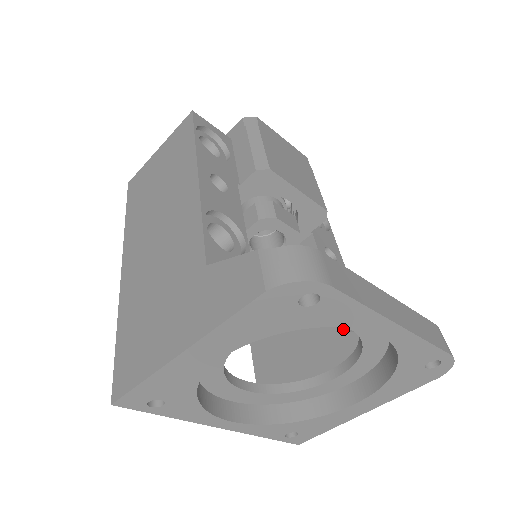
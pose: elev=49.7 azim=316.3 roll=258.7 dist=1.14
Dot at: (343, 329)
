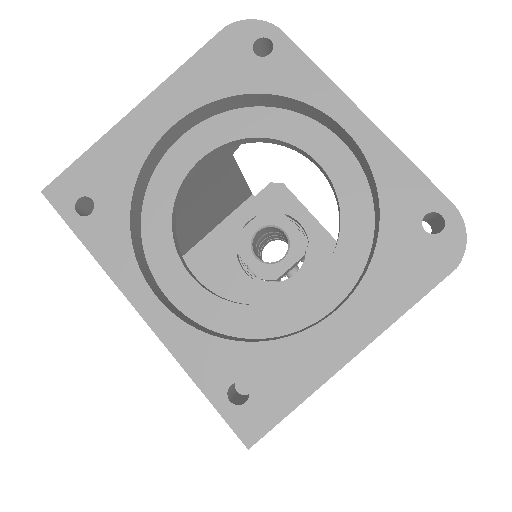
Dot at: occluded
